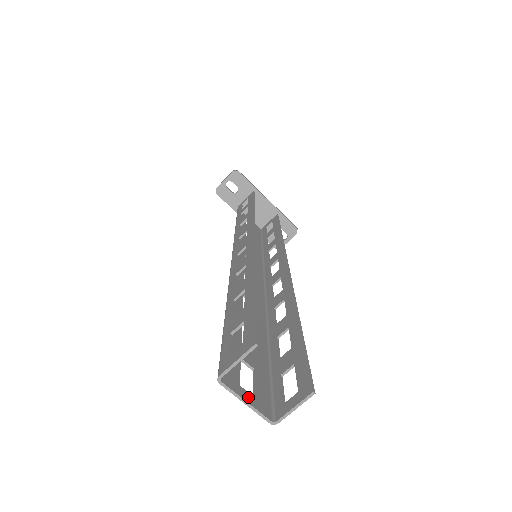
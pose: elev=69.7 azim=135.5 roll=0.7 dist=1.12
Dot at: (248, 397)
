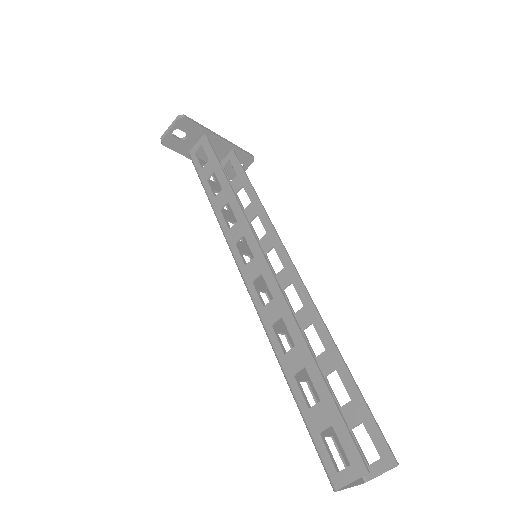
Dot at: occluded
